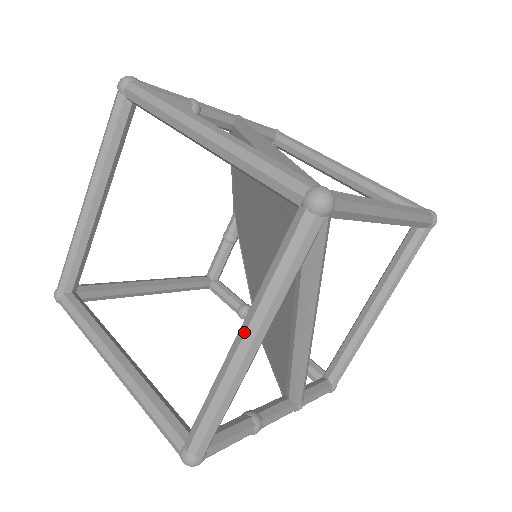
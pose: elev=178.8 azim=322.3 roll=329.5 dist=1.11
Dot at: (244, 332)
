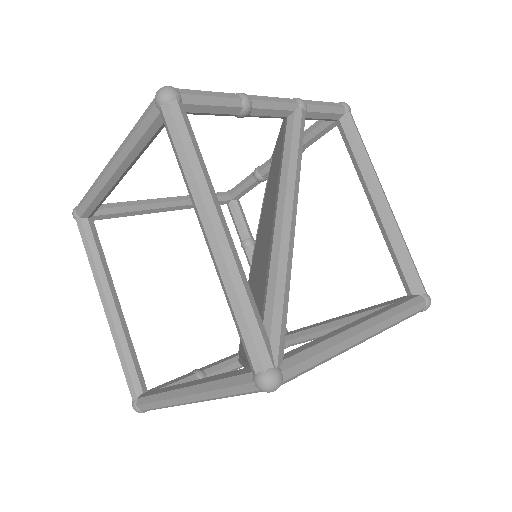
Dot at: (188, 394)
